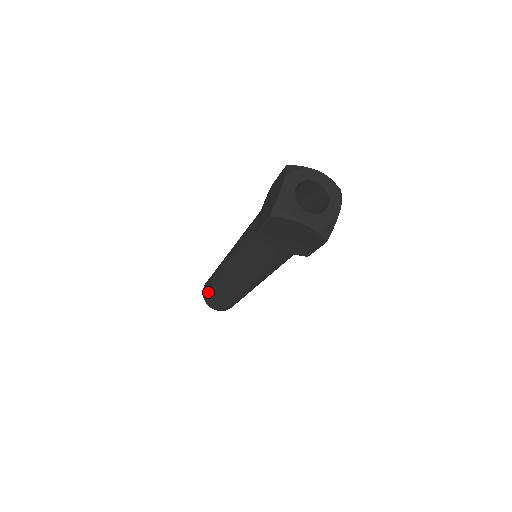
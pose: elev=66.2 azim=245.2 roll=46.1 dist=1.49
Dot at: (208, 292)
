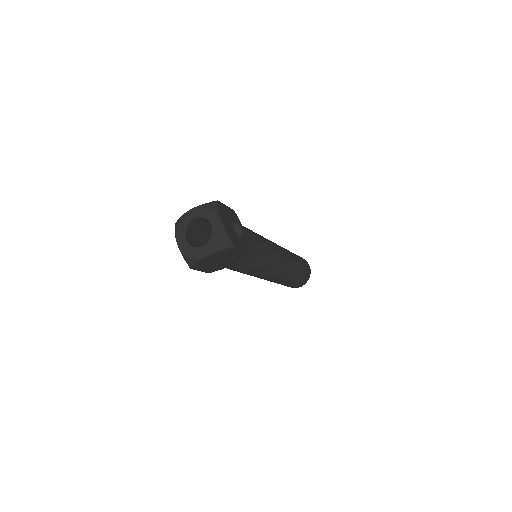
Dot at: occluded
